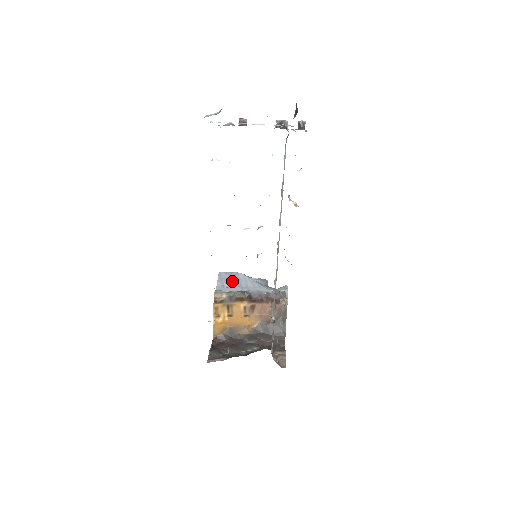
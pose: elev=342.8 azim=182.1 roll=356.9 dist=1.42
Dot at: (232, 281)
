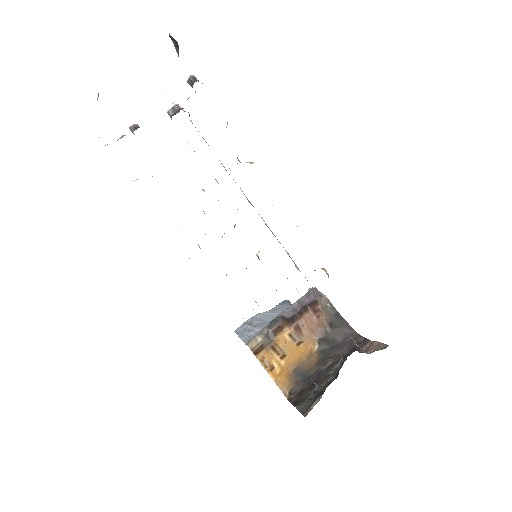
Dot at: (254, 326)
